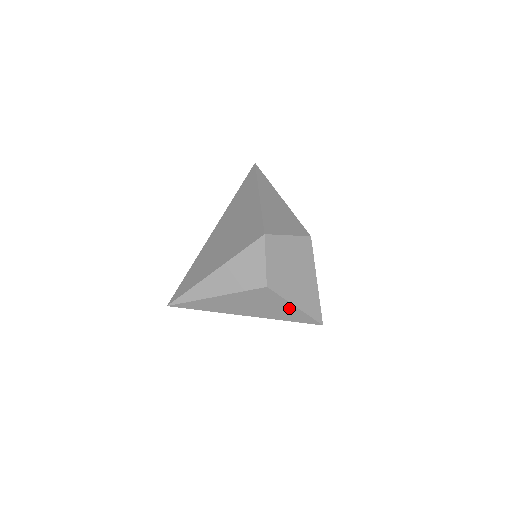
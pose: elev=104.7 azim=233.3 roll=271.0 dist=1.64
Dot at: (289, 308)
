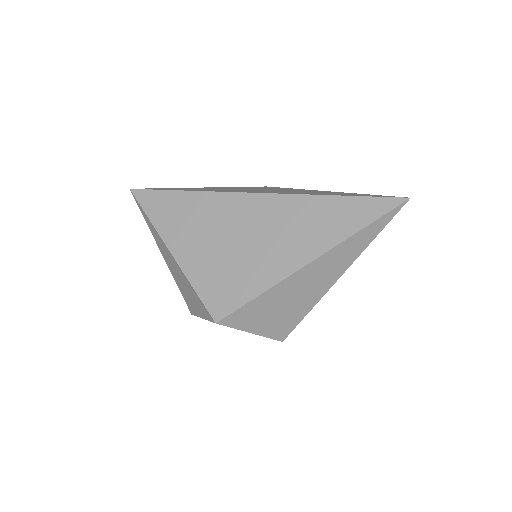
Dot at: occluded
